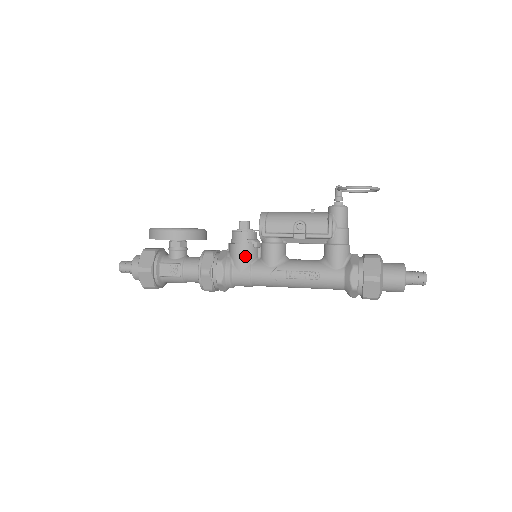
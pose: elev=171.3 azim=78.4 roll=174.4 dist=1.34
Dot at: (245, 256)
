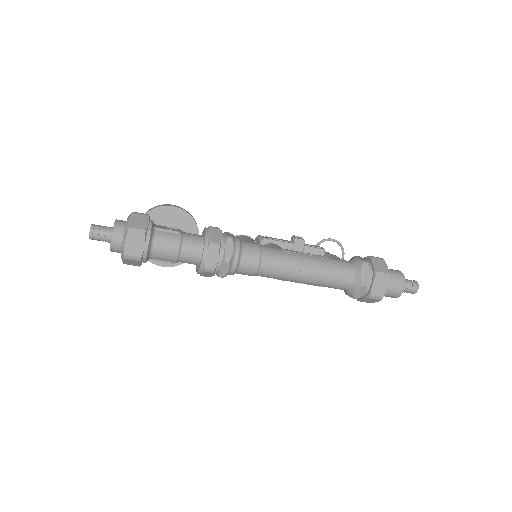
Dot at: (251, 240)
